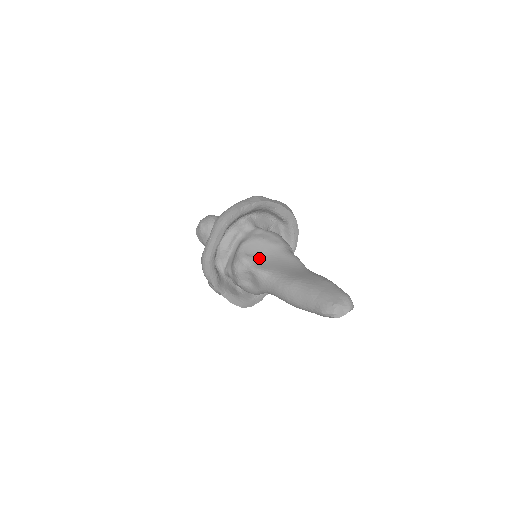
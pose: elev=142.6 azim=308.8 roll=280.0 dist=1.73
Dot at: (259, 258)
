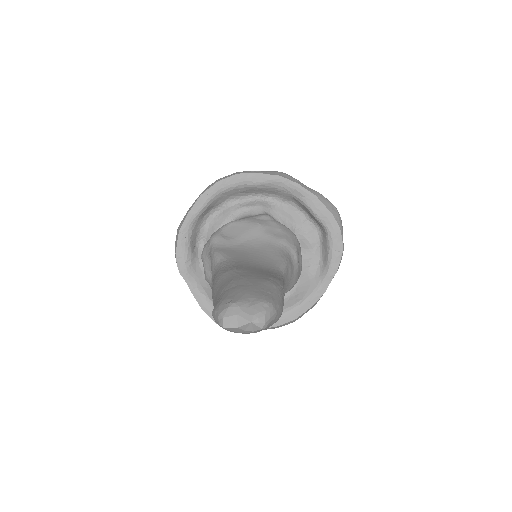
Dot at: (233, 243)
